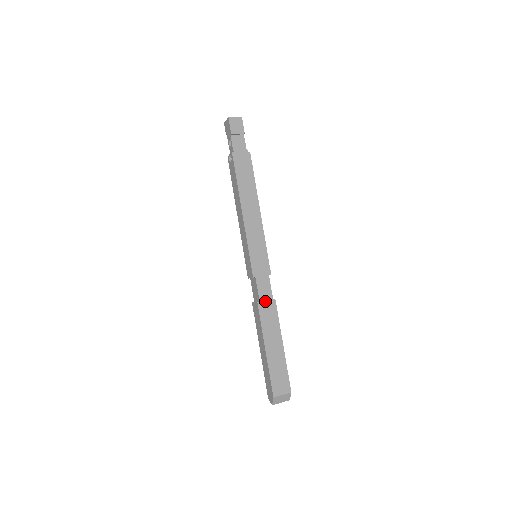
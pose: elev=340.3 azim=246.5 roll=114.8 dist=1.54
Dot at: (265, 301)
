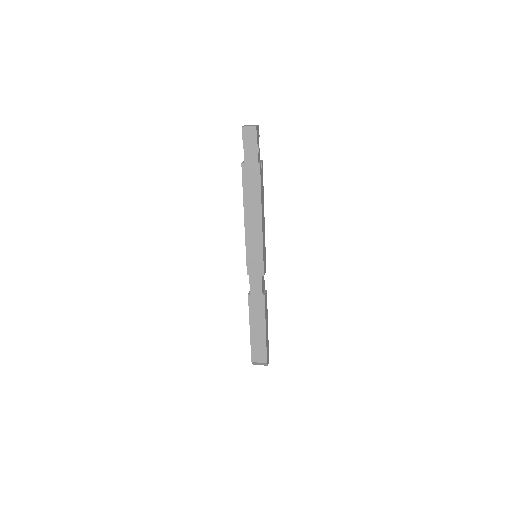
Dot at: (255, 295)
